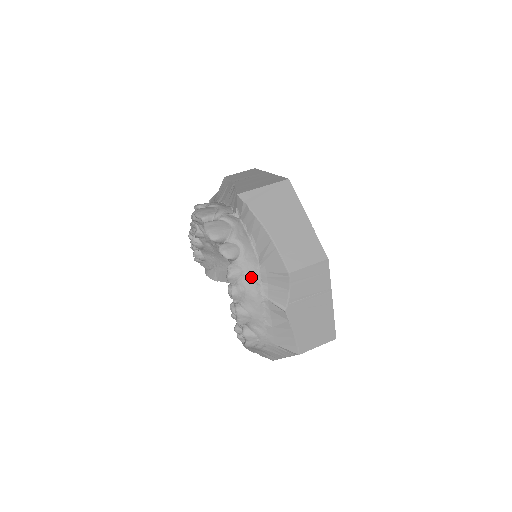
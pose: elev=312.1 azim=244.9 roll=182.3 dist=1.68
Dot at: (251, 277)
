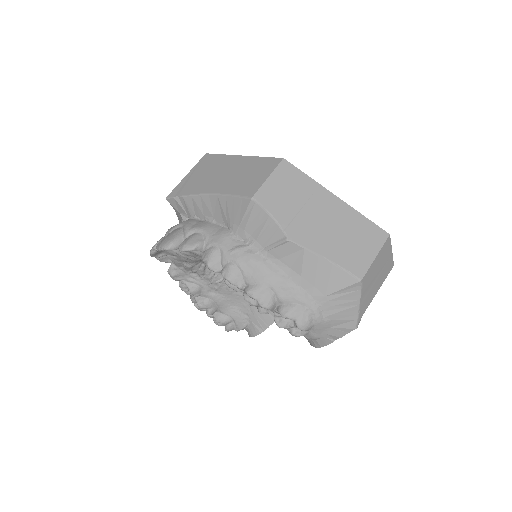
Dot at: (230, 246)
